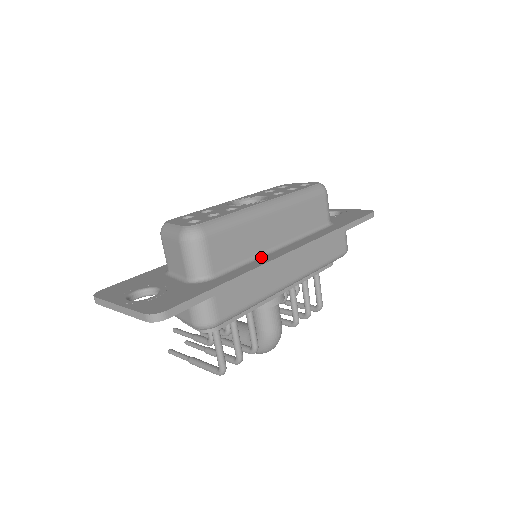
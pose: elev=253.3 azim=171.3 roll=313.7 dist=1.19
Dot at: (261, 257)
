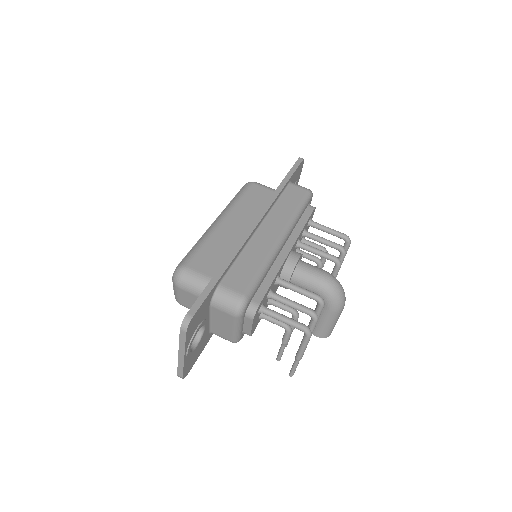
Dot at: occluded
